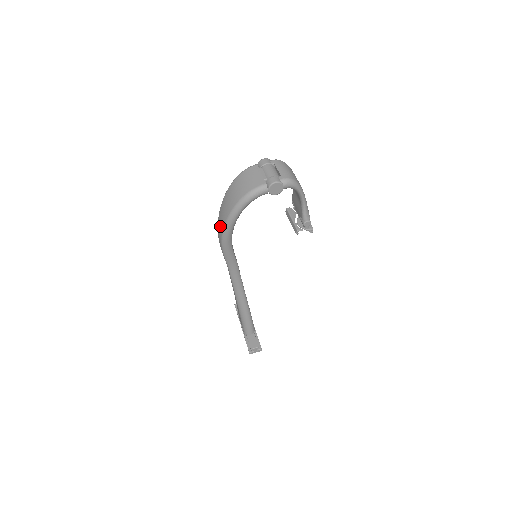
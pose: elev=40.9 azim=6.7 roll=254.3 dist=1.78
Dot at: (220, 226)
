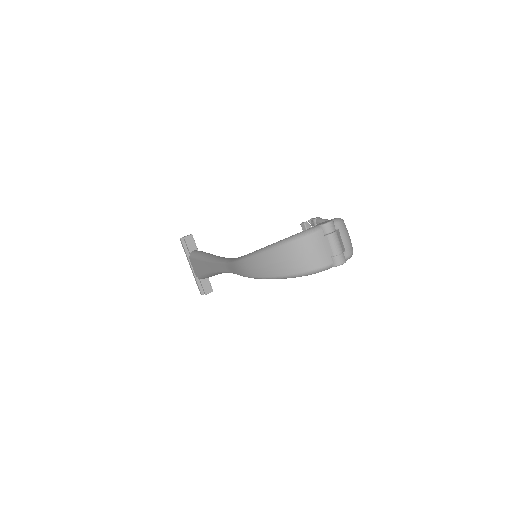
Dot at: (256, 271)
